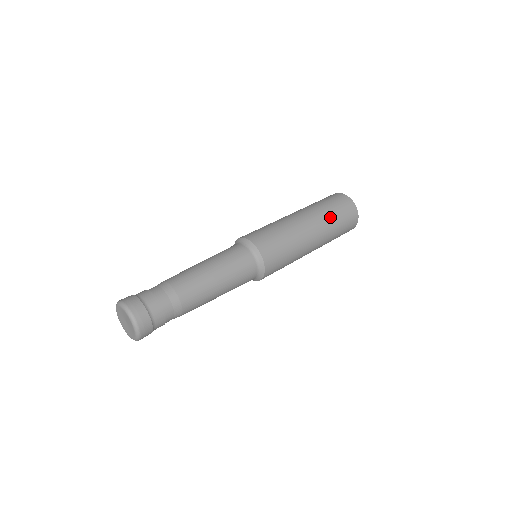
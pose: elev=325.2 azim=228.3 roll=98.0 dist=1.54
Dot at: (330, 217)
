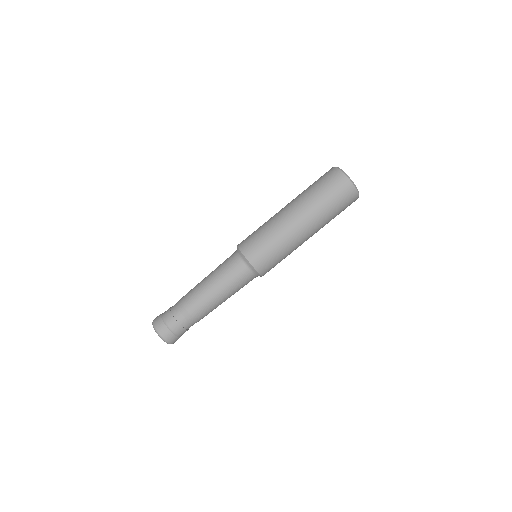
Dot at: (322, 208)
